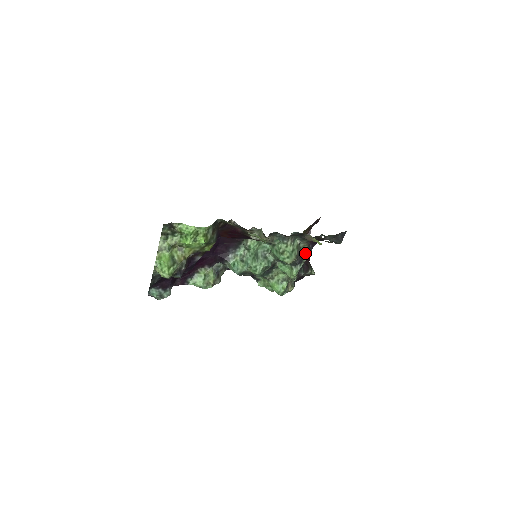
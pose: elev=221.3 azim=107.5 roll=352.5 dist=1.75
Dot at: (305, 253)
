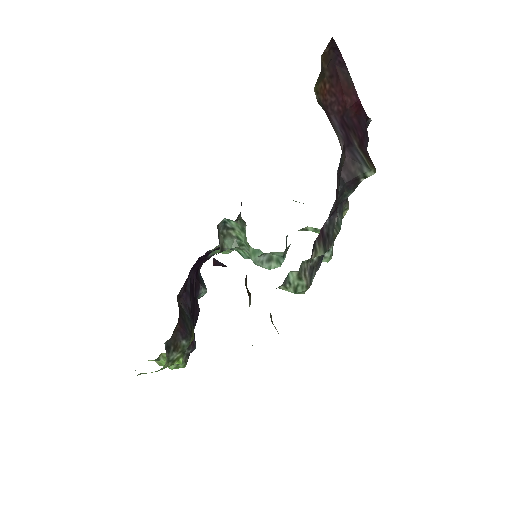
Dot at: (322, 255)
